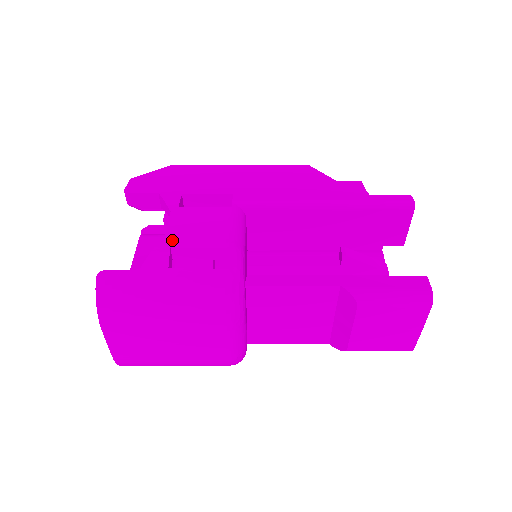
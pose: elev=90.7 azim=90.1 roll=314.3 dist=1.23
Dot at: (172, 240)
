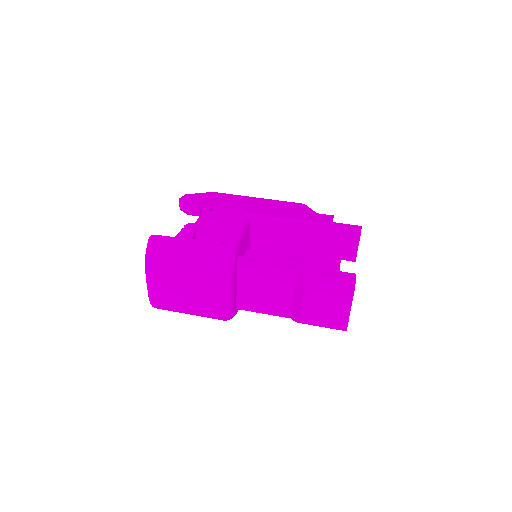
Dot at: (198, 225)
